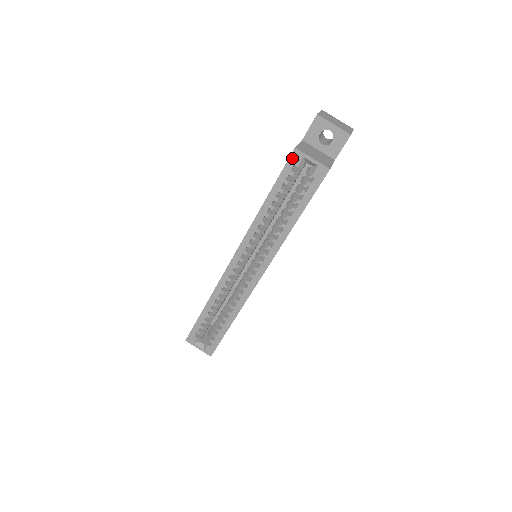
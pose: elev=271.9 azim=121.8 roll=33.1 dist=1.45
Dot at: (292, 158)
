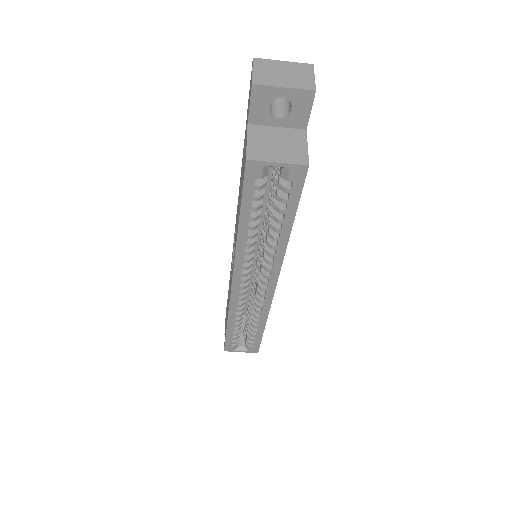
Dot at: (248, 172)
